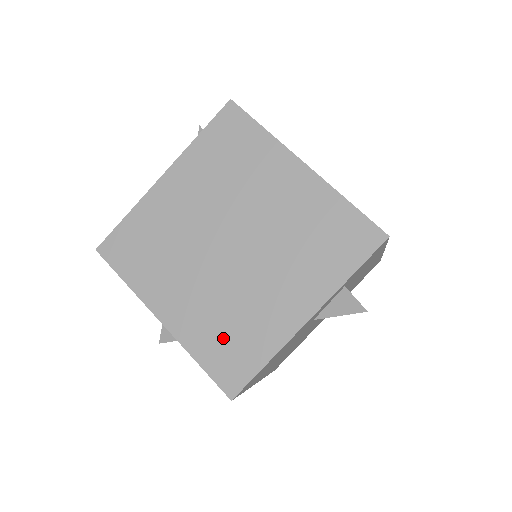
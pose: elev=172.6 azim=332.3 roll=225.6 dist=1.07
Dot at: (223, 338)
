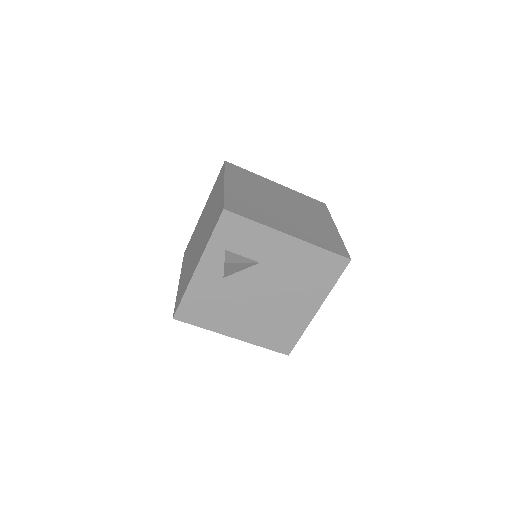
Dot at: occluded
